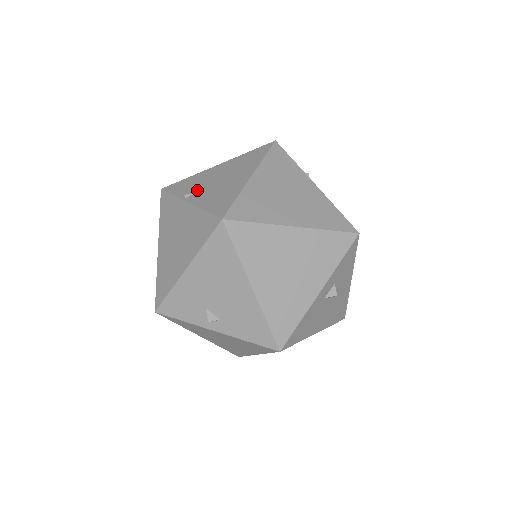
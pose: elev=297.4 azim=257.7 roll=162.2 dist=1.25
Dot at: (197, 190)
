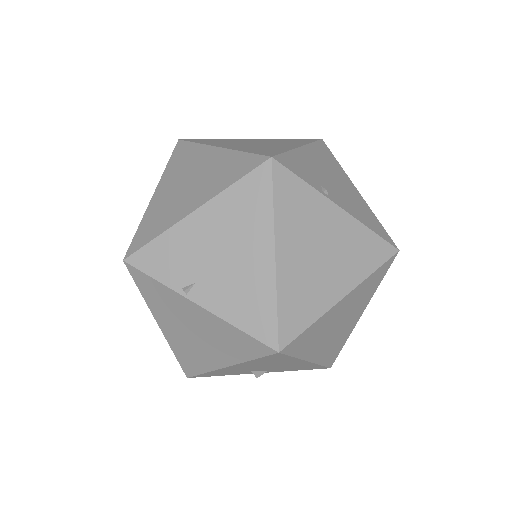
Dot at: (196, 277)
